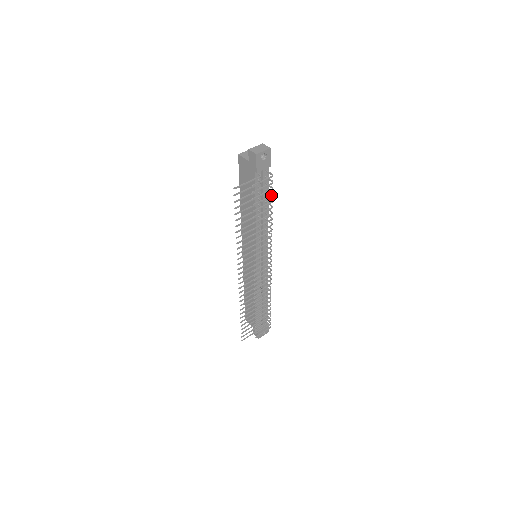
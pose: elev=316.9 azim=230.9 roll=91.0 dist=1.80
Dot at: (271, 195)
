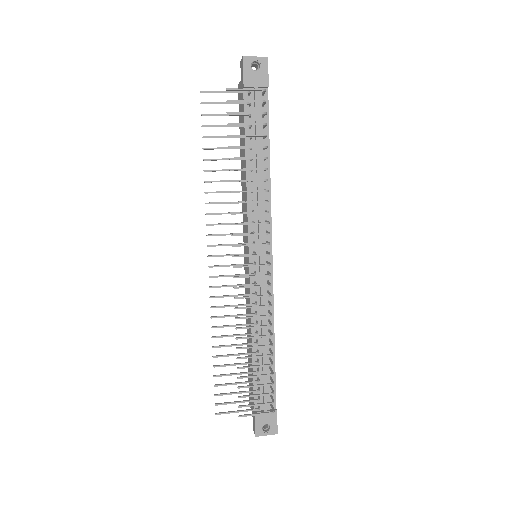
Dot at: (262, 123)
